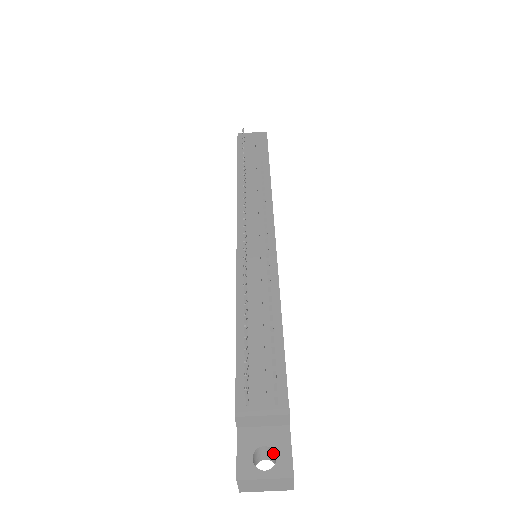
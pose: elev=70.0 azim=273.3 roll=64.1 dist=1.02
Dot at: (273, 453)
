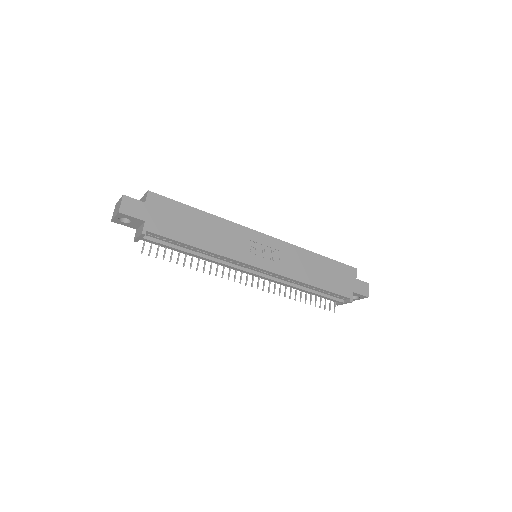
Dot at: occluded
